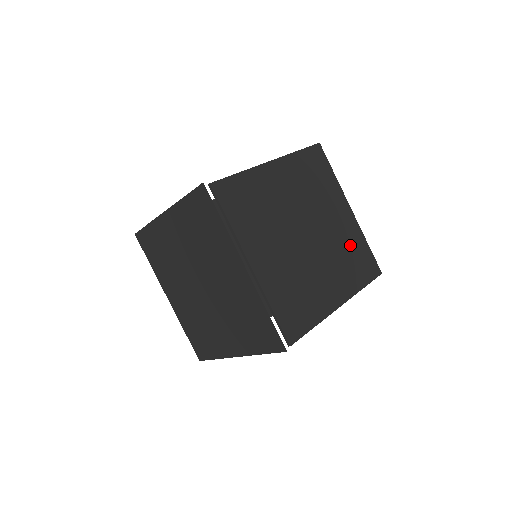
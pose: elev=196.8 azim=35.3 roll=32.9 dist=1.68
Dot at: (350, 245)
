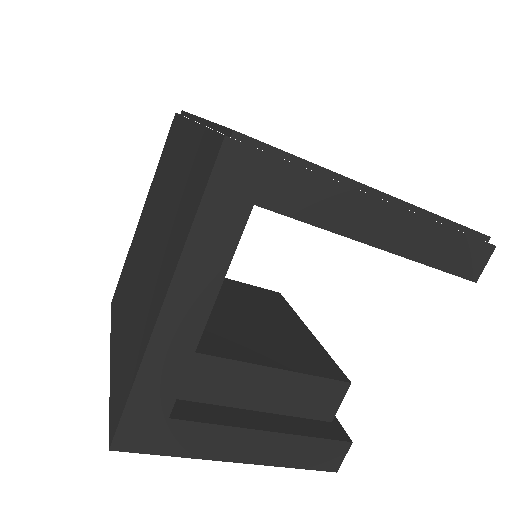
Dot at: occluded
